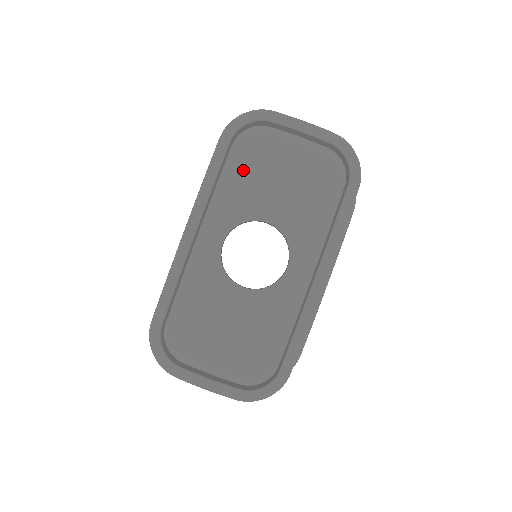
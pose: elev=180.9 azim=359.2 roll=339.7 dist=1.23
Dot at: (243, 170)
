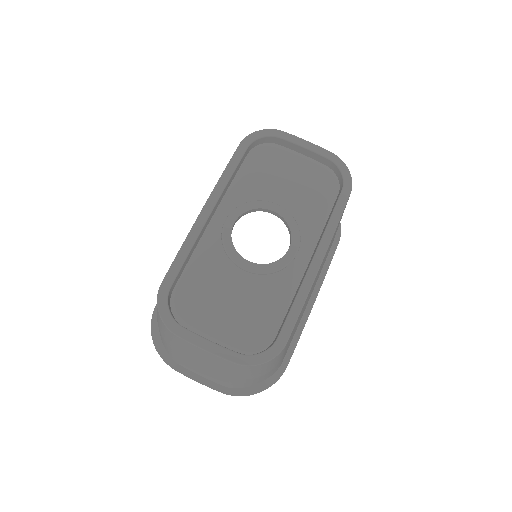
Dot at: (256, 171)
